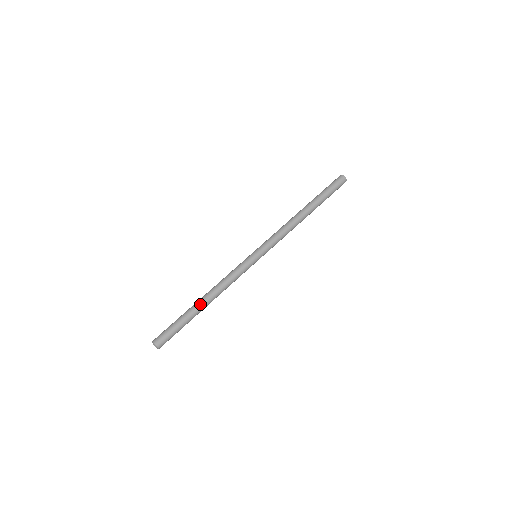
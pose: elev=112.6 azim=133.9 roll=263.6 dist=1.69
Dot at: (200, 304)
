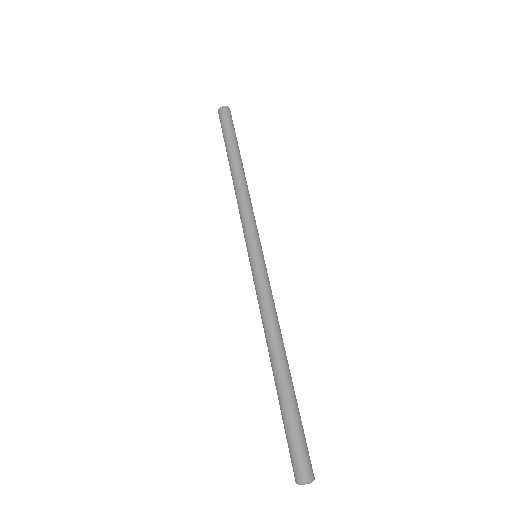
Dot at: (283, 369)
